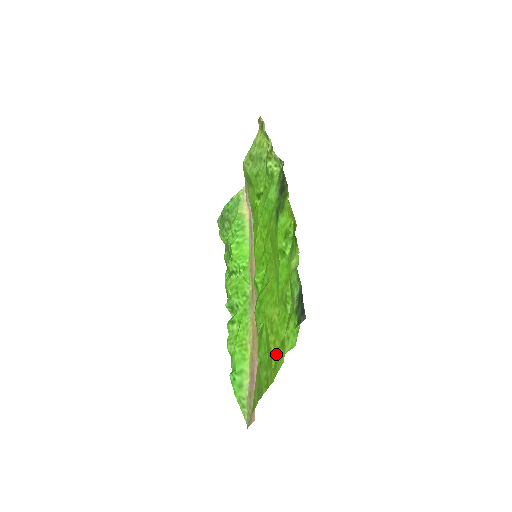
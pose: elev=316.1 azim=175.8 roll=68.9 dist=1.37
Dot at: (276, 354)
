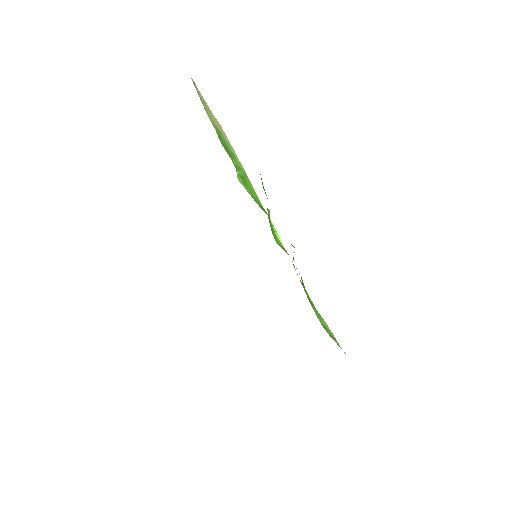
Dot at: occluded
